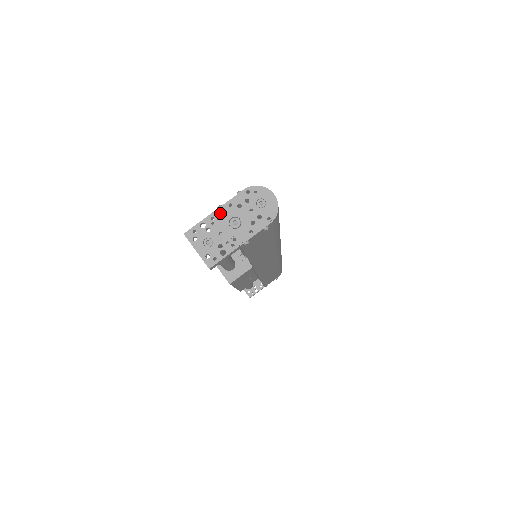
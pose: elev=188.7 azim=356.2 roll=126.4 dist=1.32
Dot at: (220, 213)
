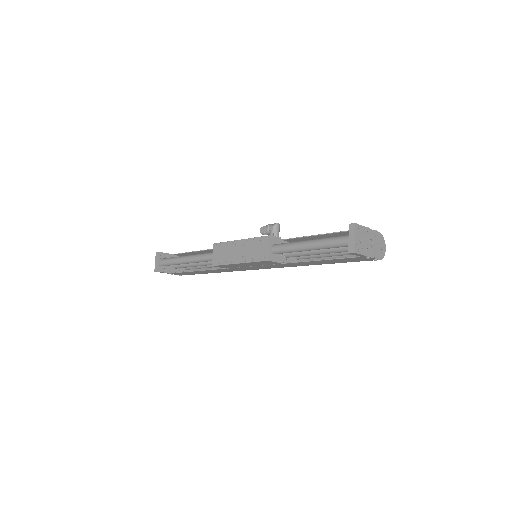
Dot at: (369, 231)
